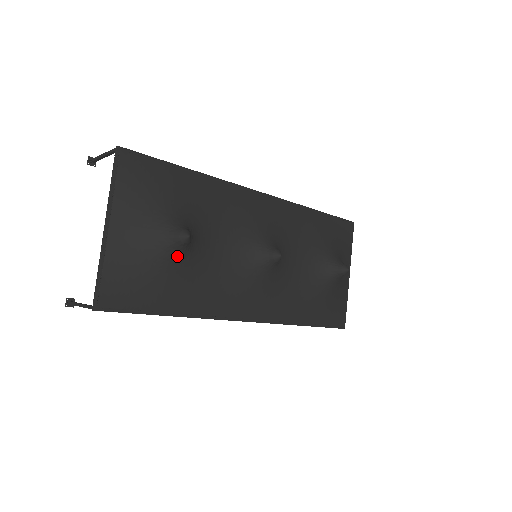
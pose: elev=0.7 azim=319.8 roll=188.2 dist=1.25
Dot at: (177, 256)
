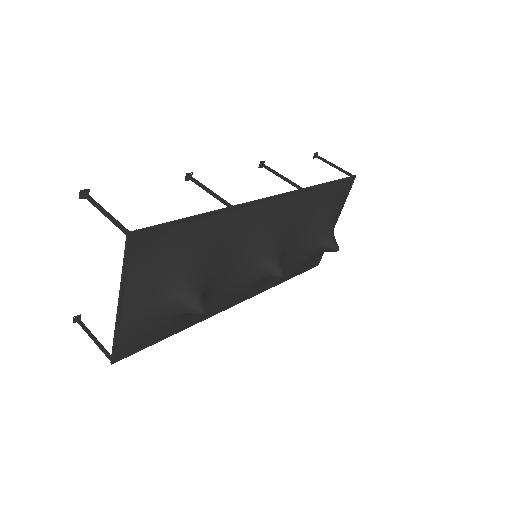
Dot at: occluded
